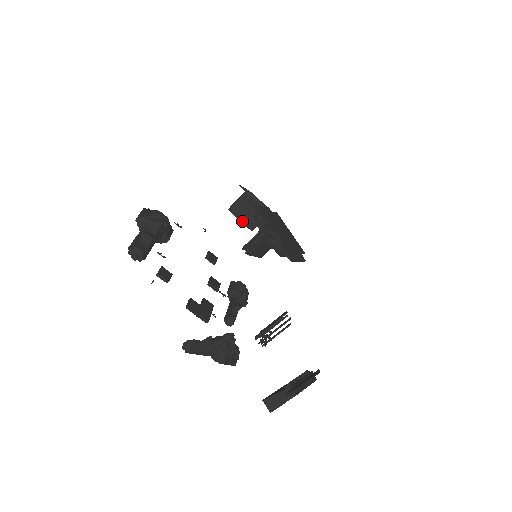
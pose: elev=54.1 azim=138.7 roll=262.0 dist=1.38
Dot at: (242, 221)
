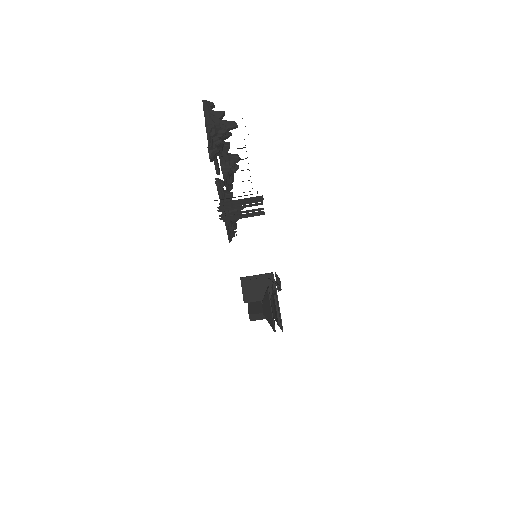
Dot at: (249, 304)
